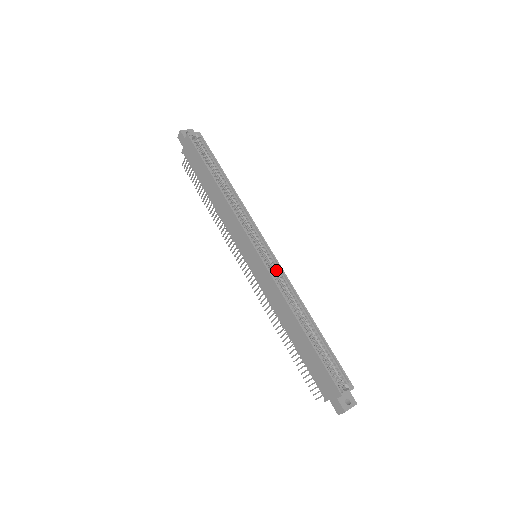
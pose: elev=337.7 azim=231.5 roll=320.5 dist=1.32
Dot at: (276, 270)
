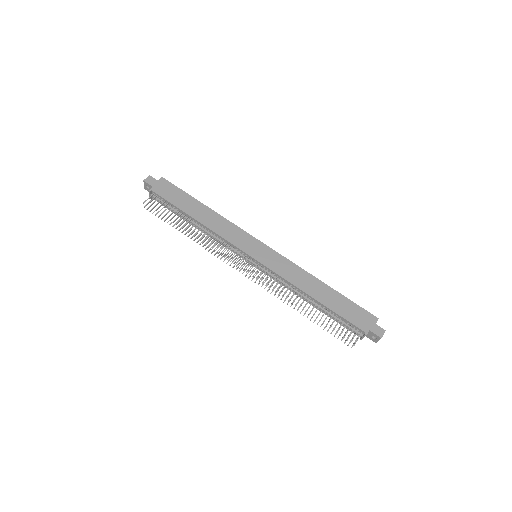
Dot at: occluded
